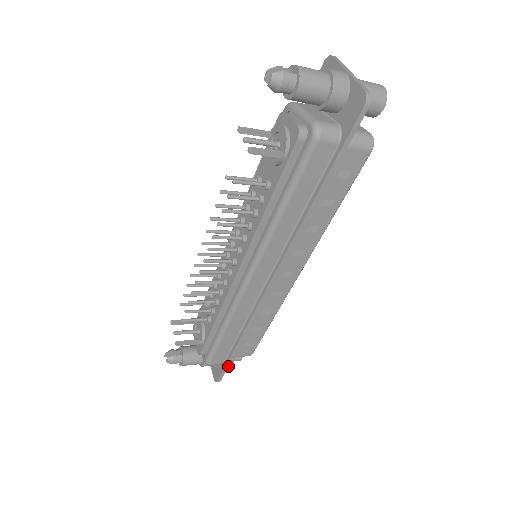
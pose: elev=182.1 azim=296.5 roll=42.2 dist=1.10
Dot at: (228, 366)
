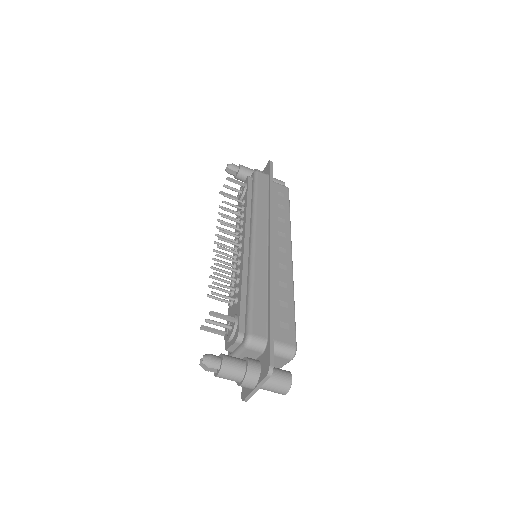
Dot at: occluded
